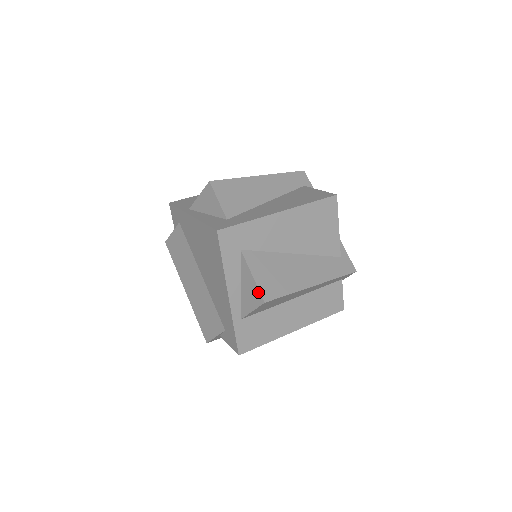
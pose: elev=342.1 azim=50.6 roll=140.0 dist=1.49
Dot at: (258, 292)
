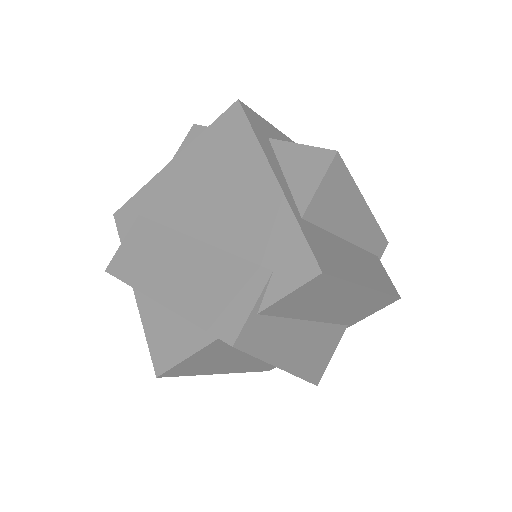
Dot at: (320, 151)
